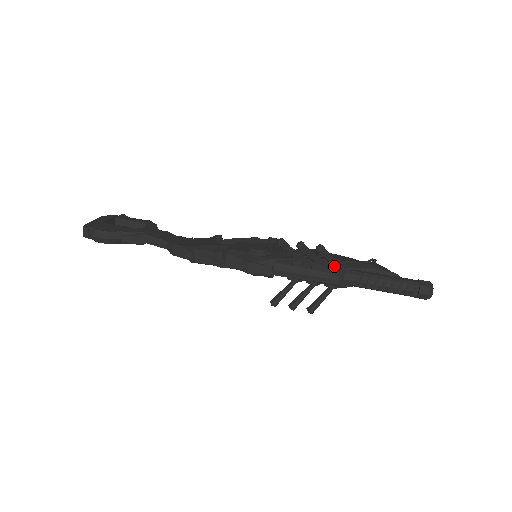
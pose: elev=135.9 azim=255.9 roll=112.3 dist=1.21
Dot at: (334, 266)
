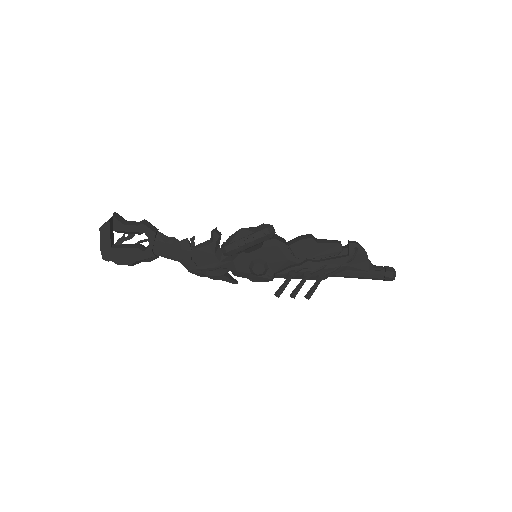
Dot at: (320, 280)
